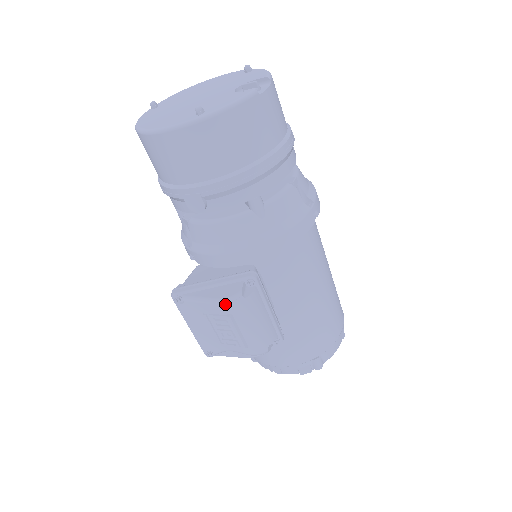
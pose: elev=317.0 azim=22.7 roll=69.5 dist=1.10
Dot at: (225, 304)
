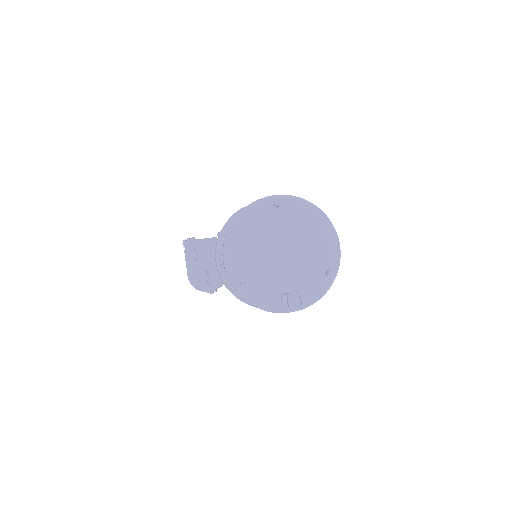
Dot at: (189, 281)
